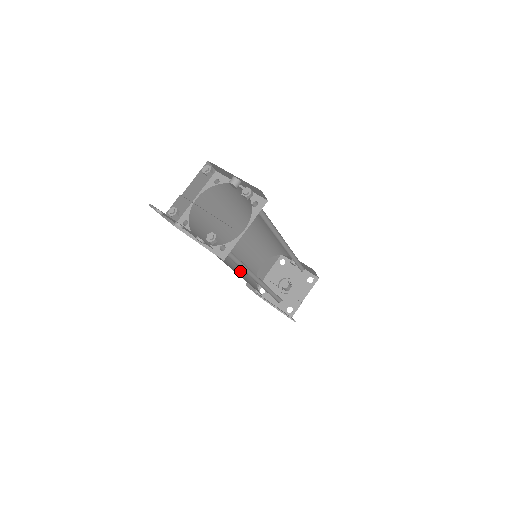
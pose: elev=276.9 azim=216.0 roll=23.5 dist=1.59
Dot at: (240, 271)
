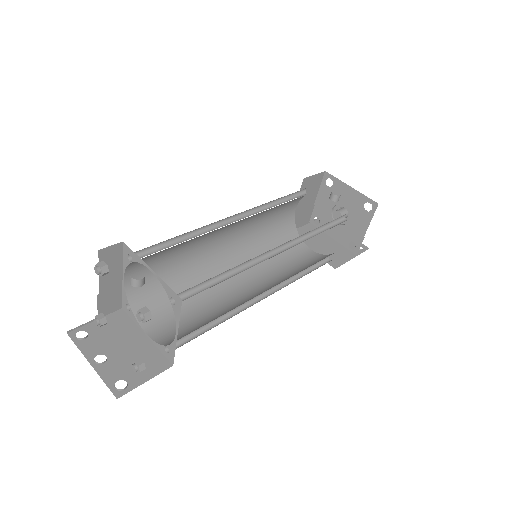
Dot at: (257, 254)
